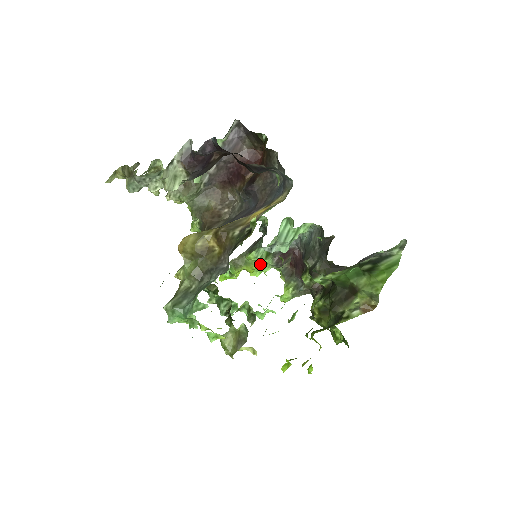
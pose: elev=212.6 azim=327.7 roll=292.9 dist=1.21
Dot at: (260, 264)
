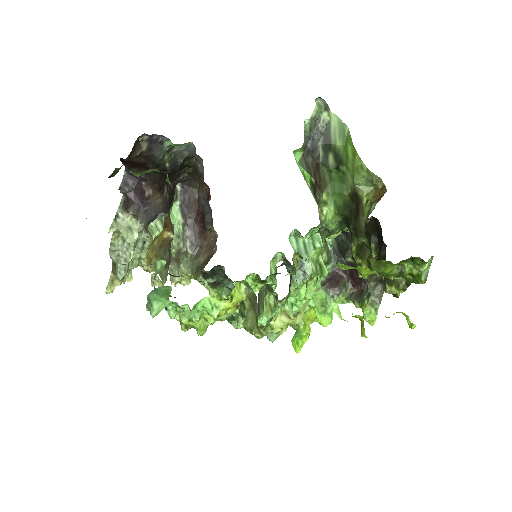
Dot at: (322, 307)
